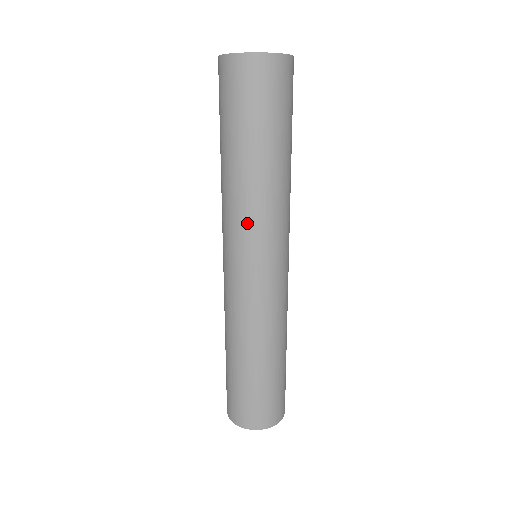
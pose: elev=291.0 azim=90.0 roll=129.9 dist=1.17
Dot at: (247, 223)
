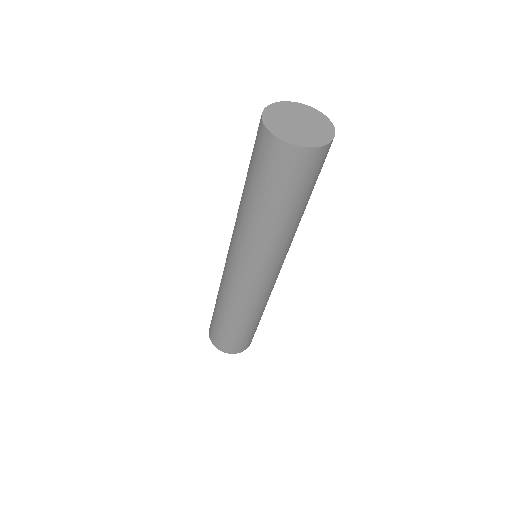
Dot at: (238, 239)
